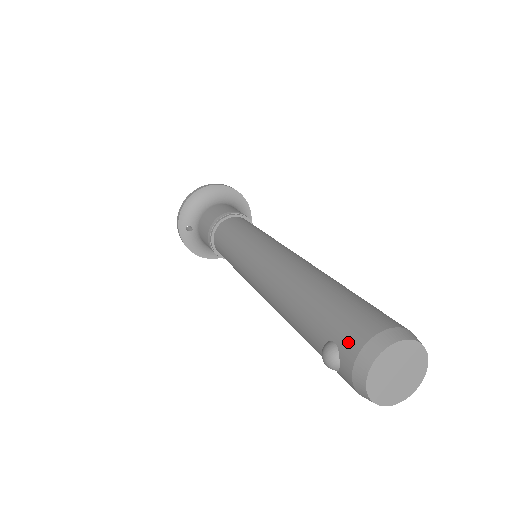
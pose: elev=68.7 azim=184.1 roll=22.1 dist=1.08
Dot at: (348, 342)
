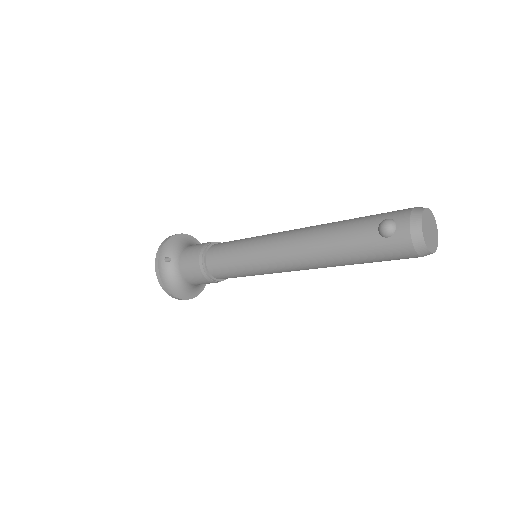
Dot at: (400, 213)
